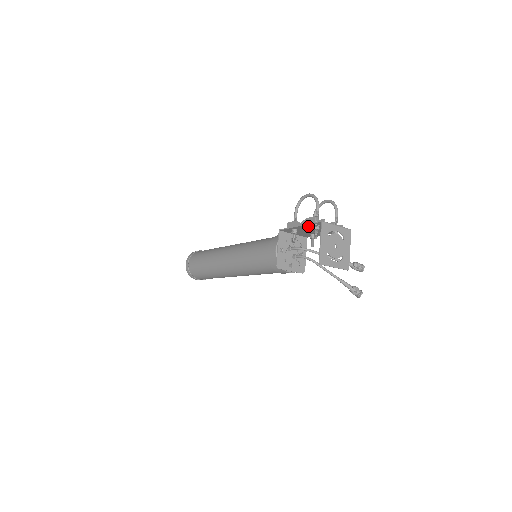
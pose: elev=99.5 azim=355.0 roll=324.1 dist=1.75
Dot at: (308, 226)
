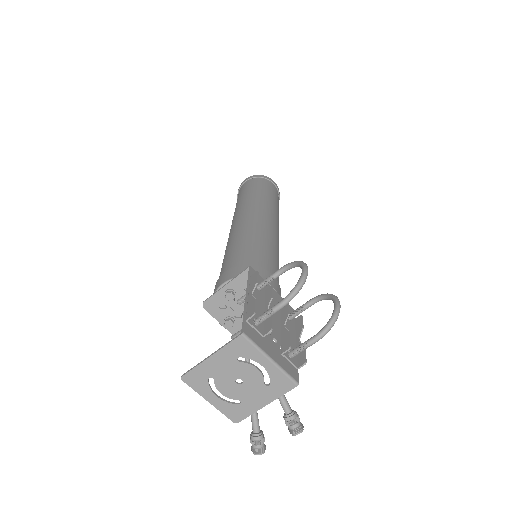
Dot at: occluded
